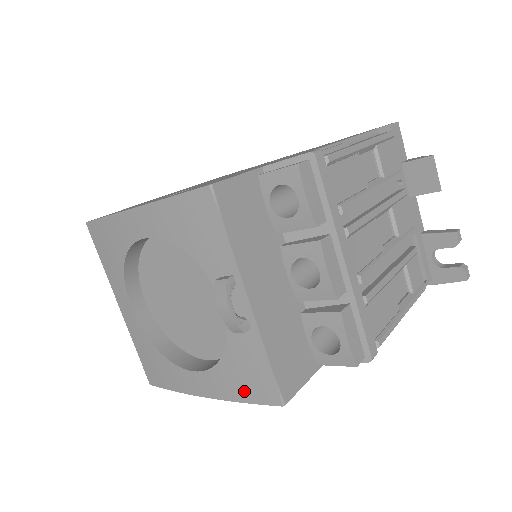
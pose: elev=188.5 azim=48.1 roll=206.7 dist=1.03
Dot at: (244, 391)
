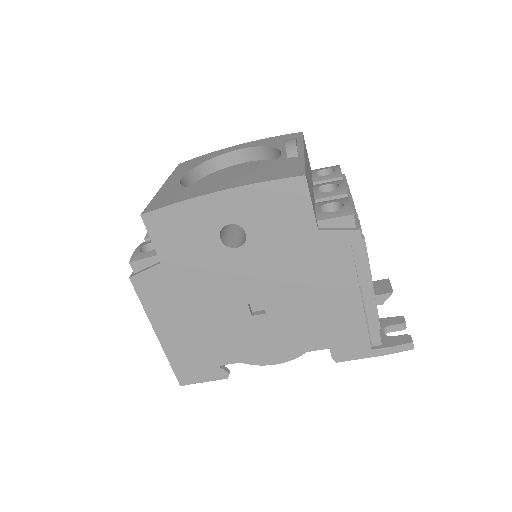
Dot at: (271, 177)
